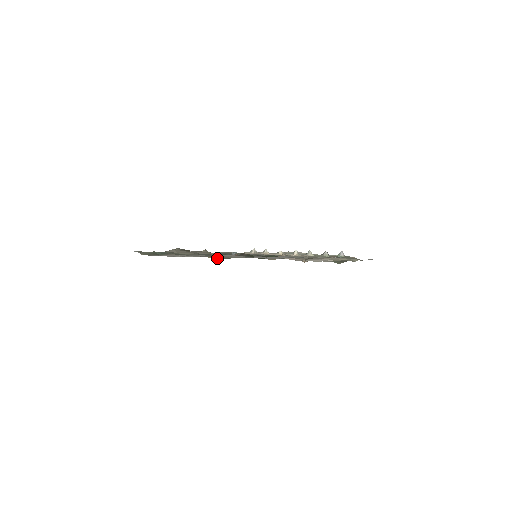
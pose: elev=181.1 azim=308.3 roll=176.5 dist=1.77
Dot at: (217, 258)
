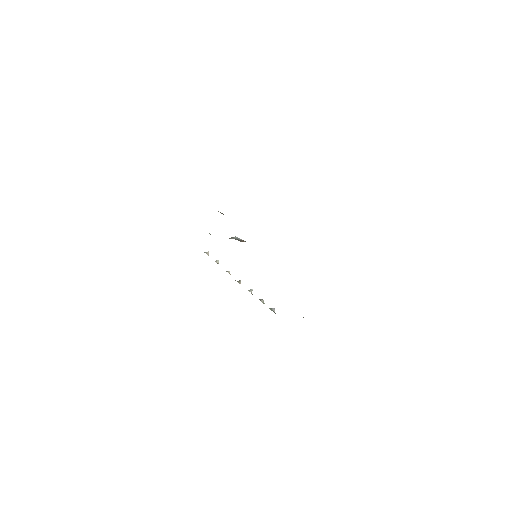
Dot at: occluded
